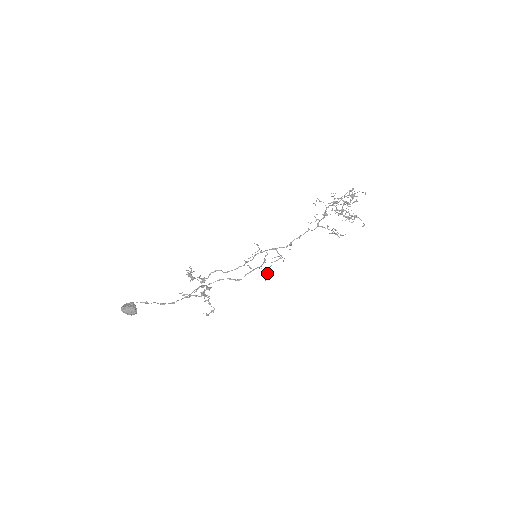
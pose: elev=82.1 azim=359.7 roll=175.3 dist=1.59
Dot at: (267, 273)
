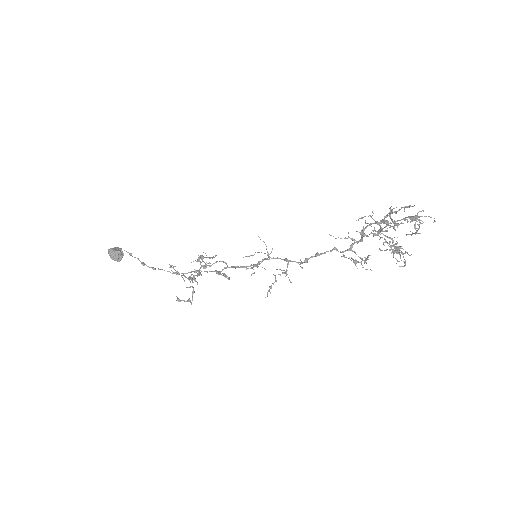
Dot at: (269, 289)
